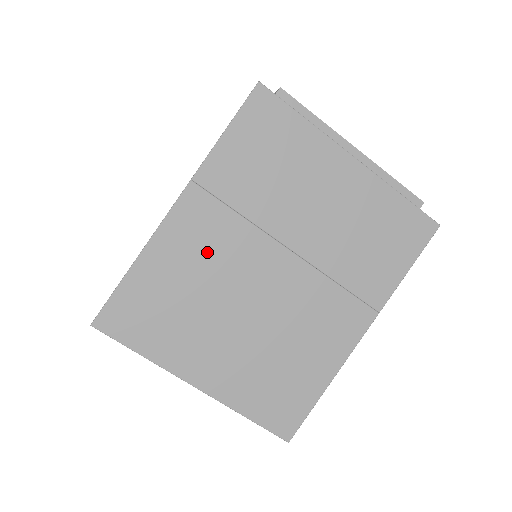
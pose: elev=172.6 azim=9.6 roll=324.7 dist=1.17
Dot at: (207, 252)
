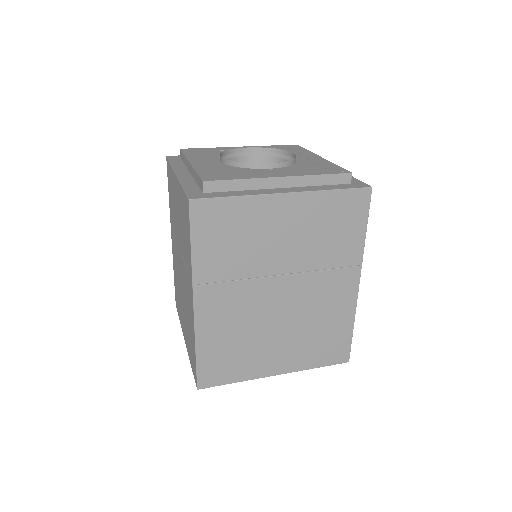
Dot at: (232, 313)
